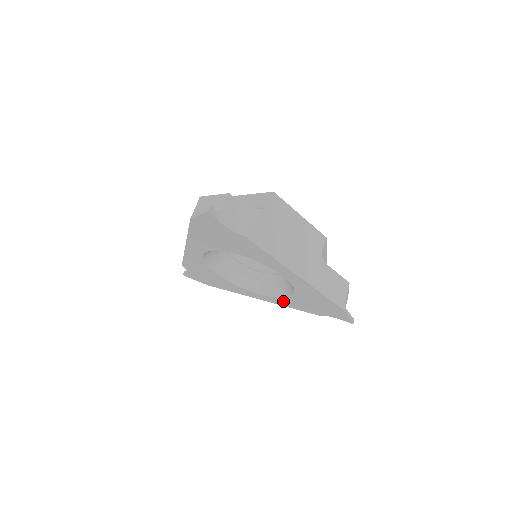
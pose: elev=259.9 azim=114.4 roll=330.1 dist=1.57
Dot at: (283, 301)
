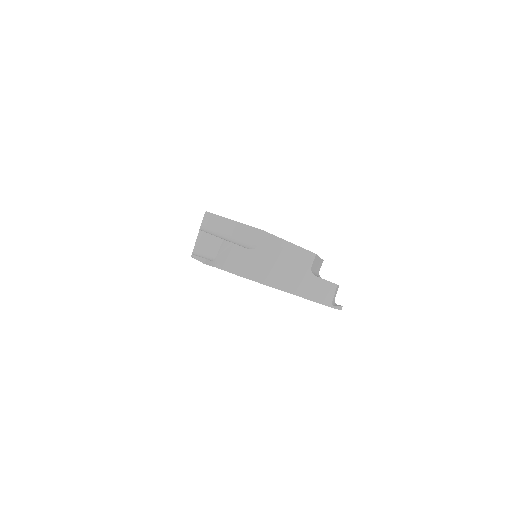
Dot at: occluded
